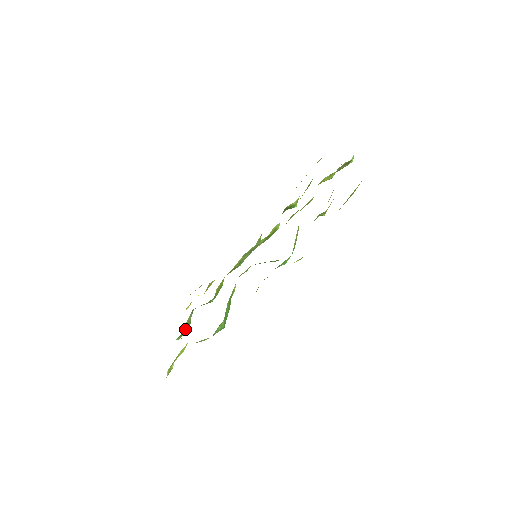
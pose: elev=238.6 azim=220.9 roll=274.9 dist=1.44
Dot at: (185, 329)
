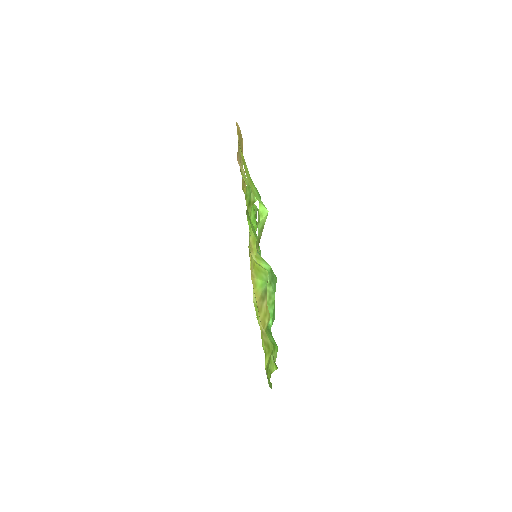
Dot at: occluded
